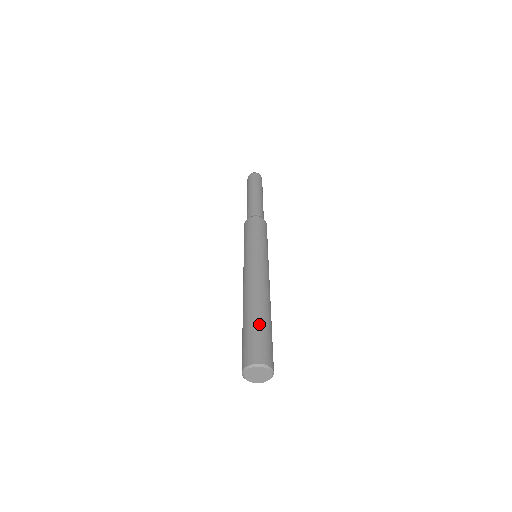
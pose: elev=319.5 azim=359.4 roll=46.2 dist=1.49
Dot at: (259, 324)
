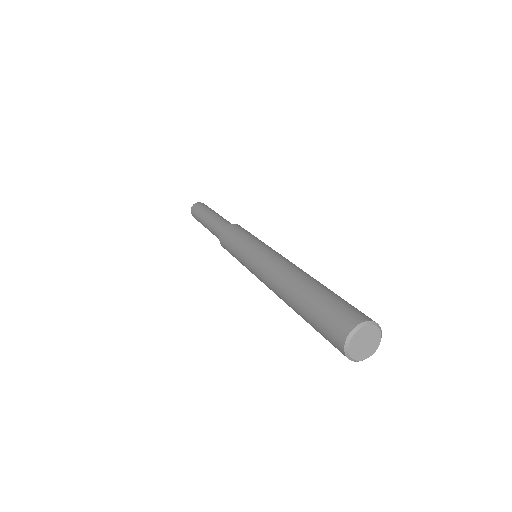
Dot at: (320, 294)
